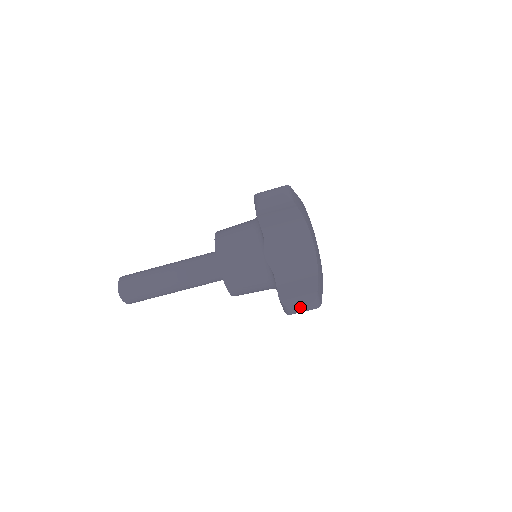
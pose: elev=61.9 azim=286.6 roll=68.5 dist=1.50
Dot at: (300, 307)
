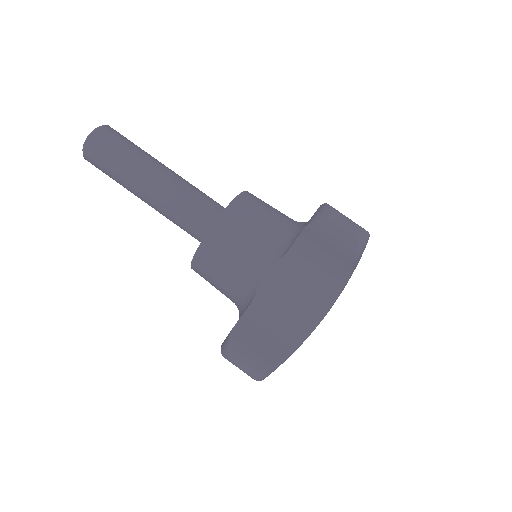
Dot at: (346, 218)
